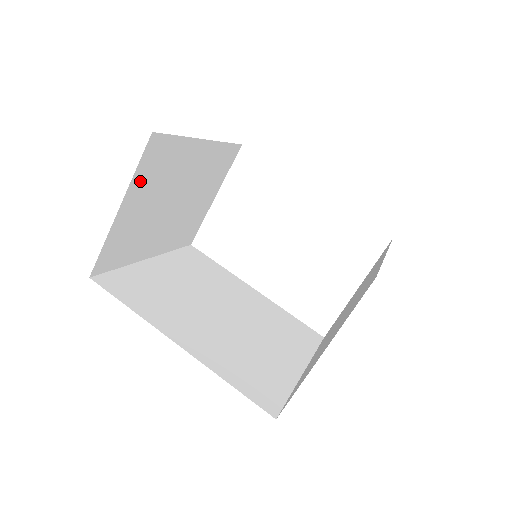
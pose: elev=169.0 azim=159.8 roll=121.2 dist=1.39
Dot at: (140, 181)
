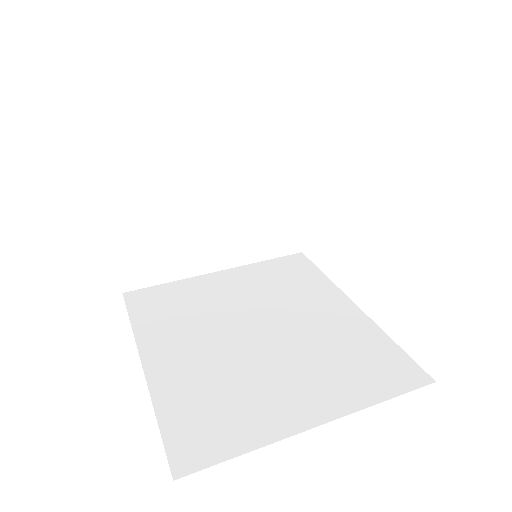
Dot at: (119, 192)
